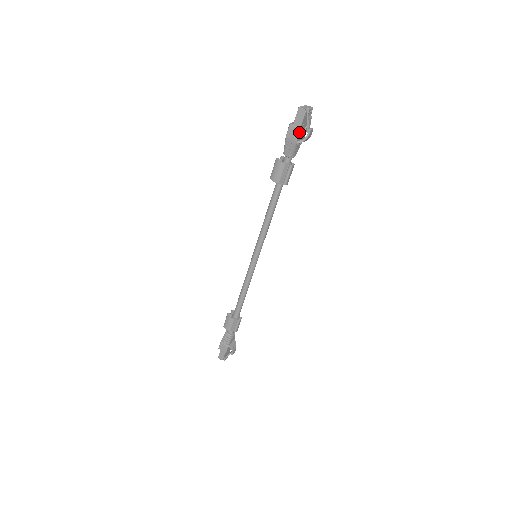
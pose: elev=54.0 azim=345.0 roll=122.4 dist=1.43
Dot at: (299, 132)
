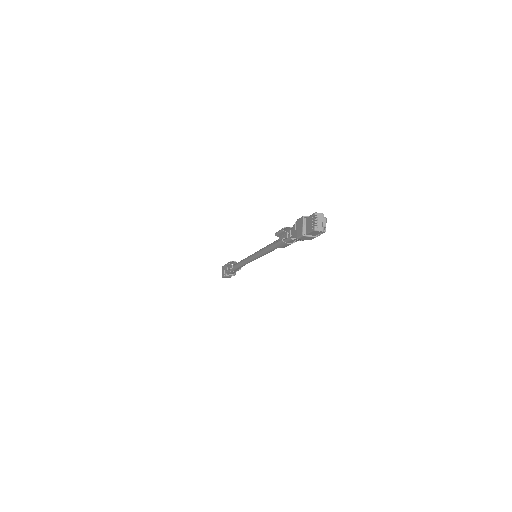
Dot at: occluded
